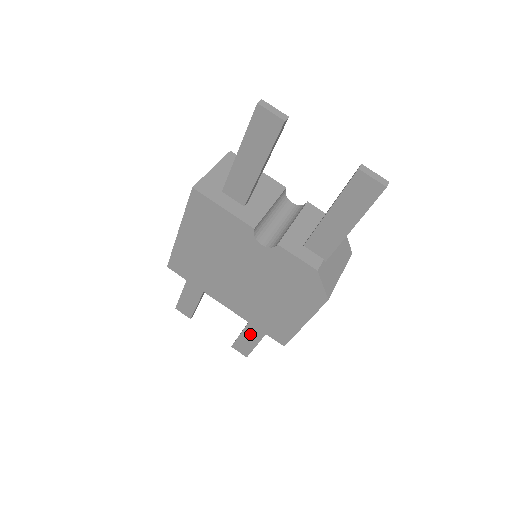
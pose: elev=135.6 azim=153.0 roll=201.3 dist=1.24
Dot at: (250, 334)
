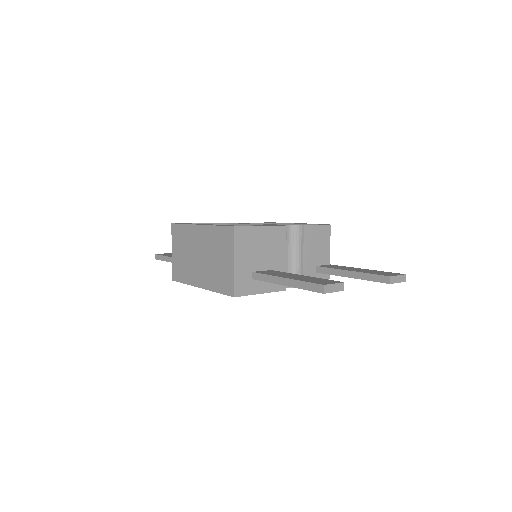
Dot at: occluded
